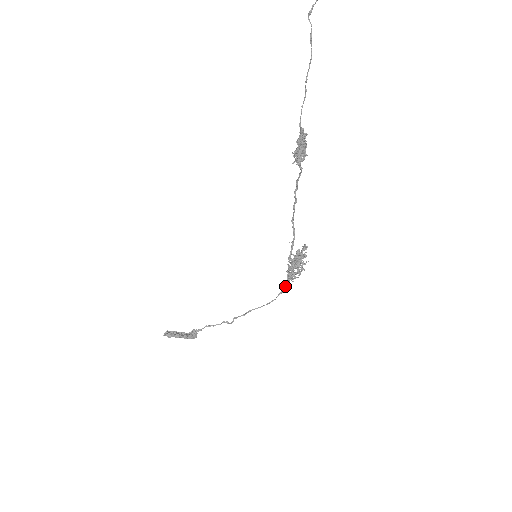
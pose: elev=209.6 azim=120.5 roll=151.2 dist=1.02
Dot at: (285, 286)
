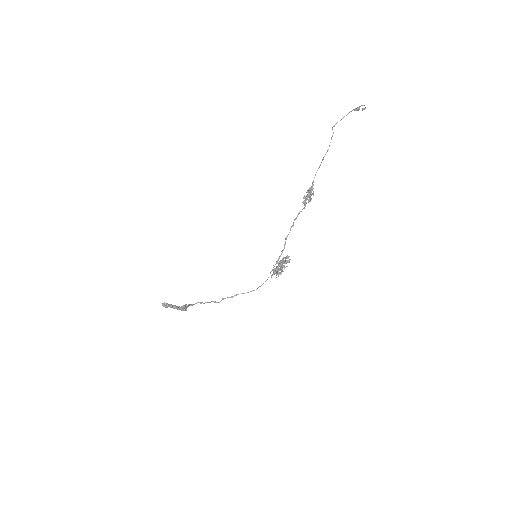
Dot at: occluded
